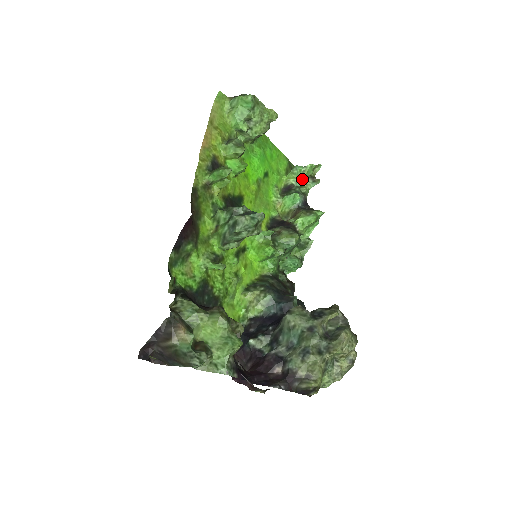
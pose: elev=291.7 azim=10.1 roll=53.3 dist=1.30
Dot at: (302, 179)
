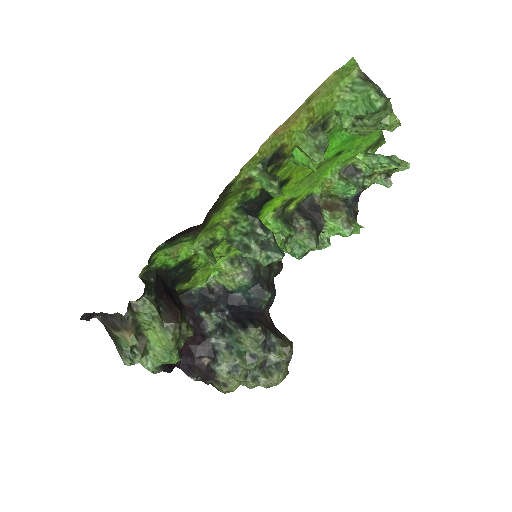
Dot at: (376, 171)
